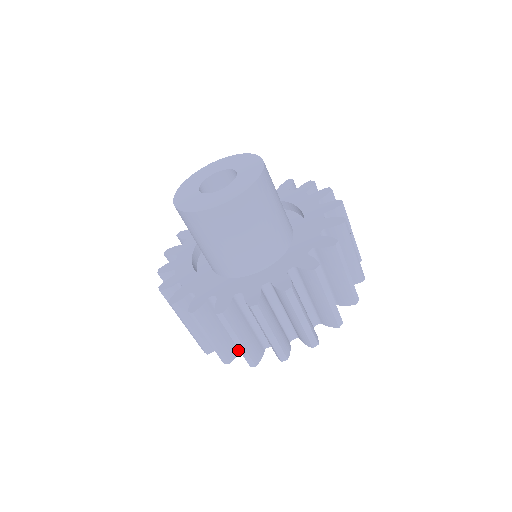
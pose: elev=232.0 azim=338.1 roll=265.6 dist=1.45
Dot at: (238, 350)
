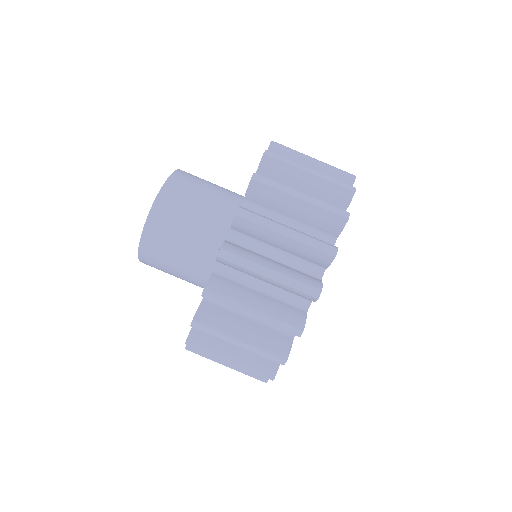
Dot at: (288, 340)
